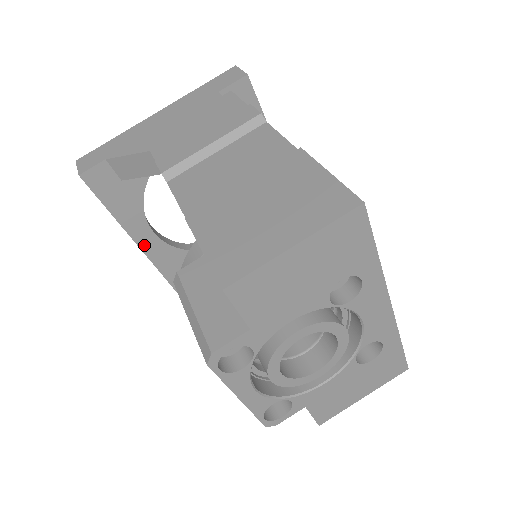
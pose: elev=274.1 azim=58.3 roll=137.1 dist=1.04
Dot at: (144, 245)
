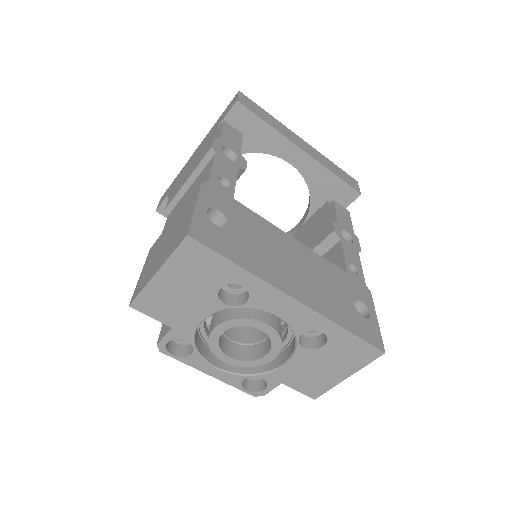
Dot at: occluded
